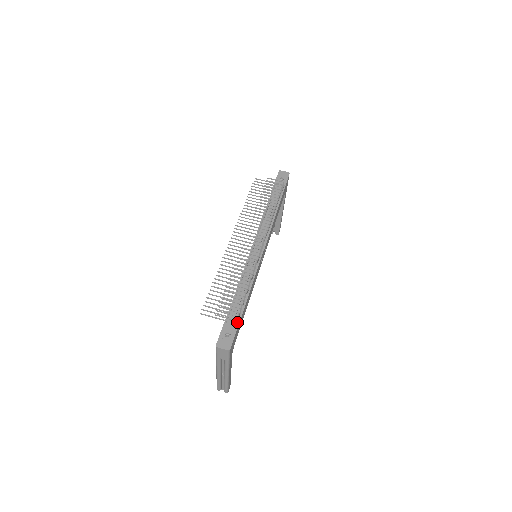
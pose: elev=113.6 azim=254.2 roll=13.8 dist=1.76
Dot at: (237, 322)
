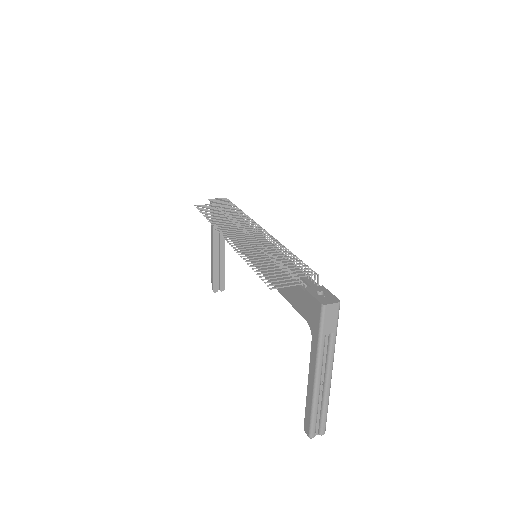
Dot at: (314, 284)
